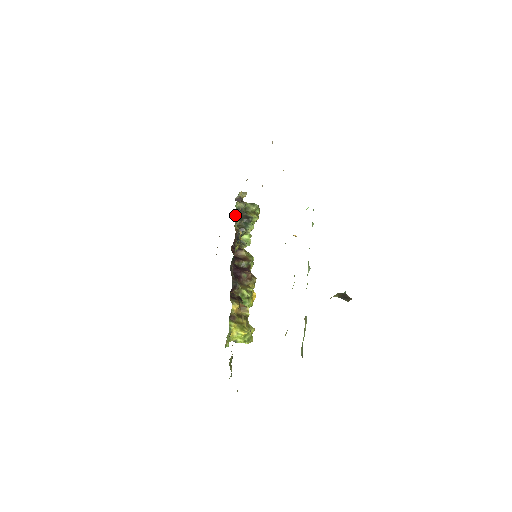
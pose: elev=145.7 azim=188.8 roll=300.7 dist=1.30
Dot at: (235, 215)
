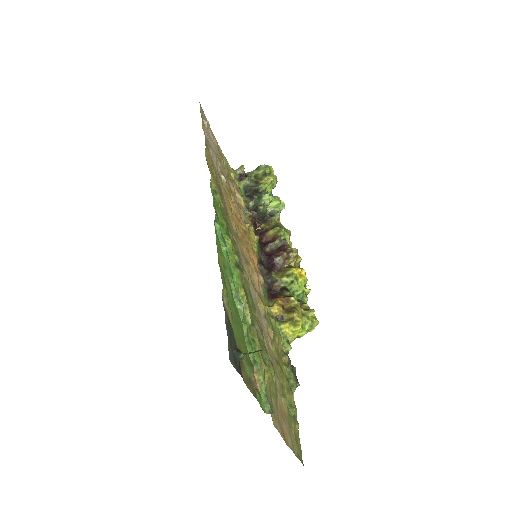
Dot at: (245, 197)
